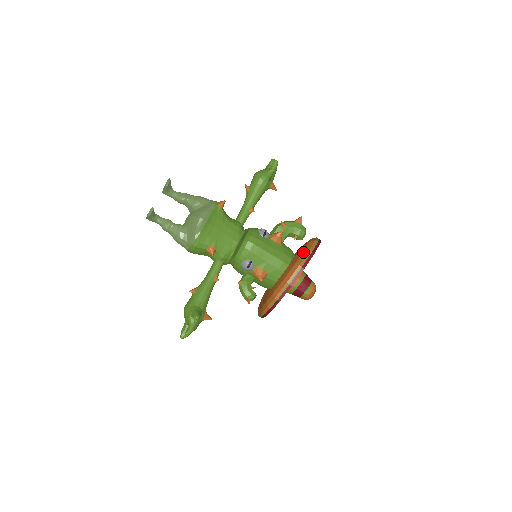
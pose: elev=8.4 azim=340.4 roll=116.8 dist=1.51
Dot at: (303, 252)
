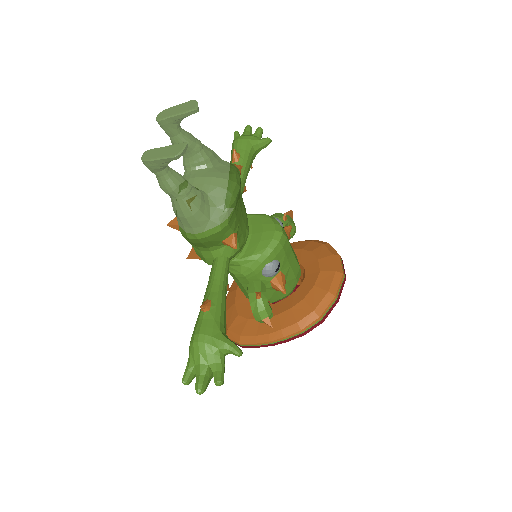
Dot at: (334, 257)
